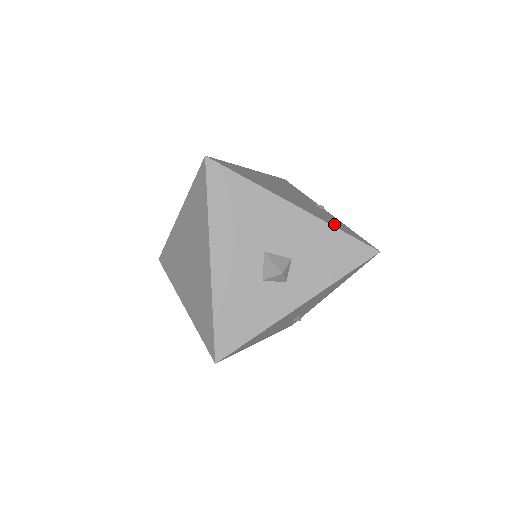
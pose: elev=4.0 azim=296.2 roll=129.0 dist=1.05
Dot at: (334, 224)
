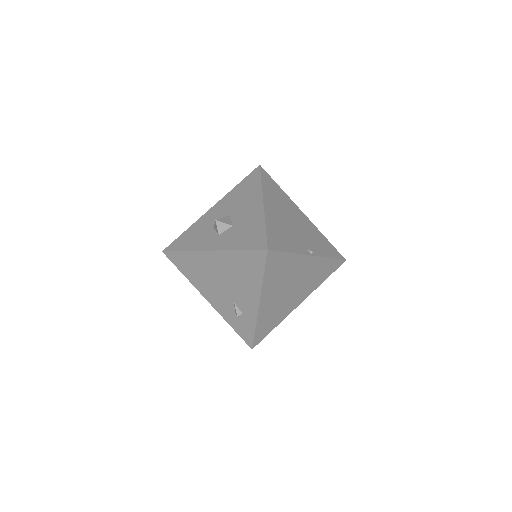
Dot at: (273, 228)
